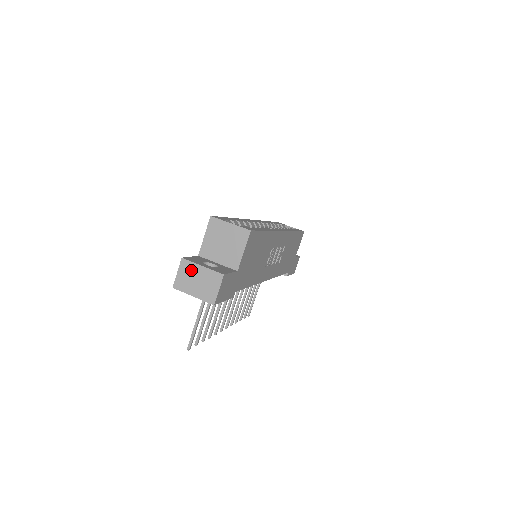
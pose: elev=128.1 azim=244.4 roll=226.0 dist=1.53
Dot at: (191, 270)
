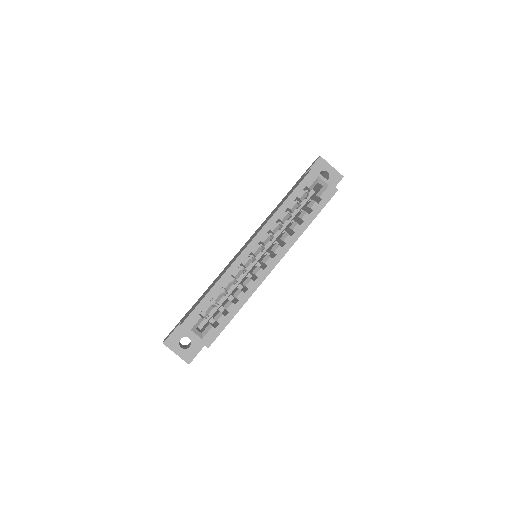
Dot at: (170, 349)
